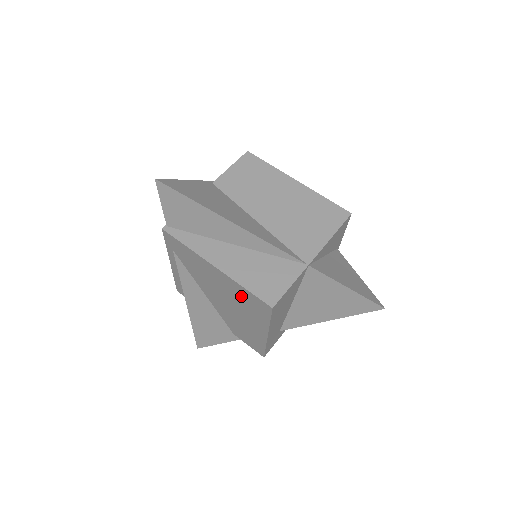
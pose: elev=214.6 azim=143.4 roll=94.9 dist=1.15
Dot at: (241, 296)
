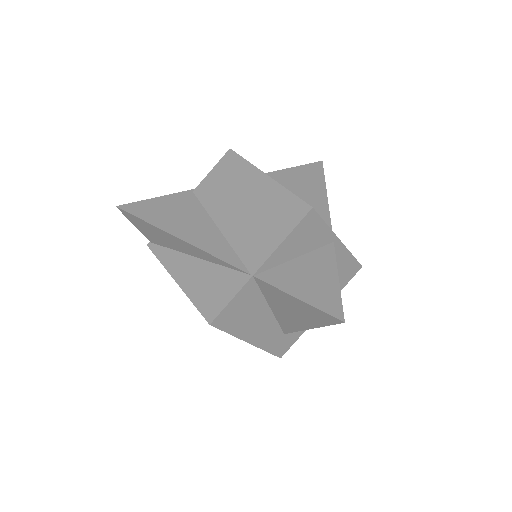
Dot at: occluded
